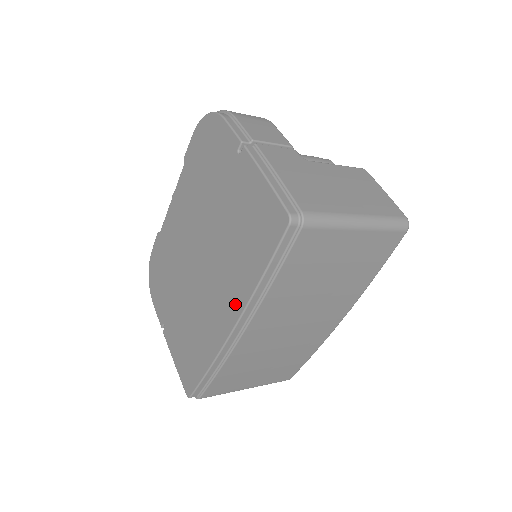
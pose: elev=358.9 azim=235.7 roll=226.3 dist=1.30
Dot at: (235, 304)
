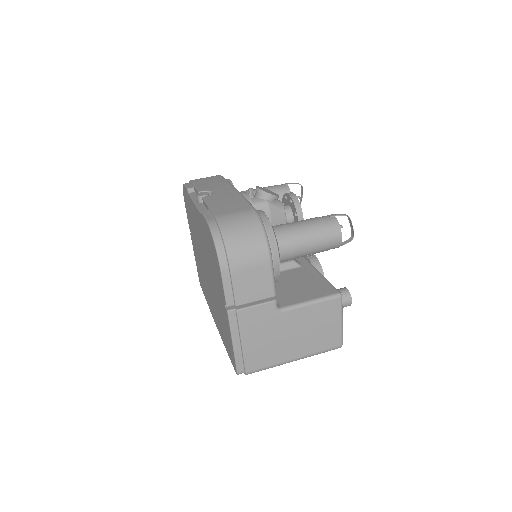
Dot at: (217, 325)
